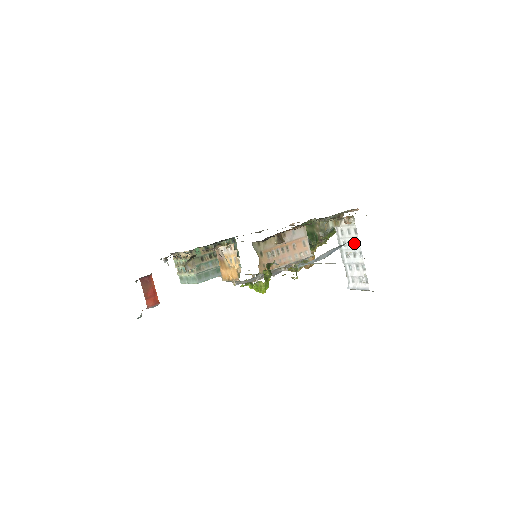
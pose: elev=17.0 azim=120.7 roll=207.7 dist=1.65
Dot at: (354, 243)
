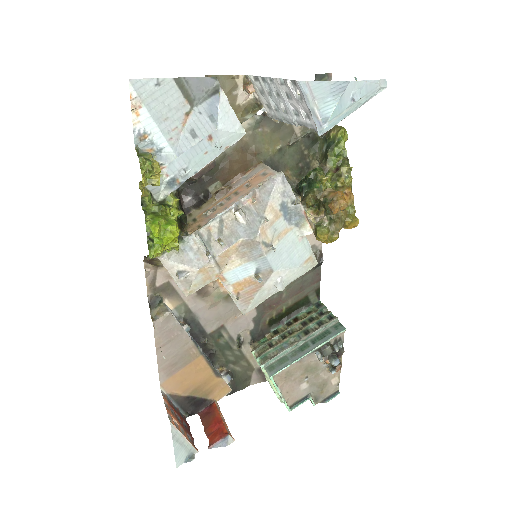
Dot at: (268, 89)
